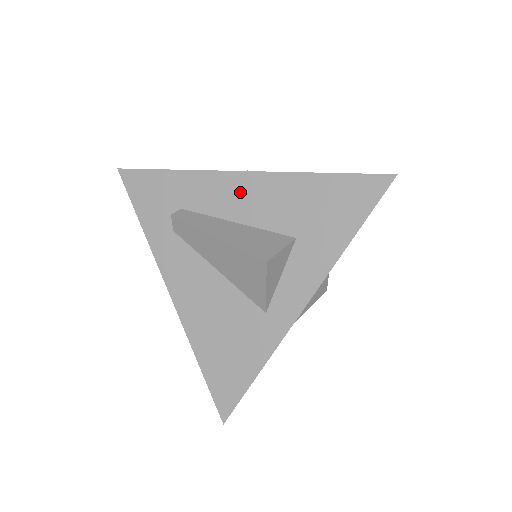
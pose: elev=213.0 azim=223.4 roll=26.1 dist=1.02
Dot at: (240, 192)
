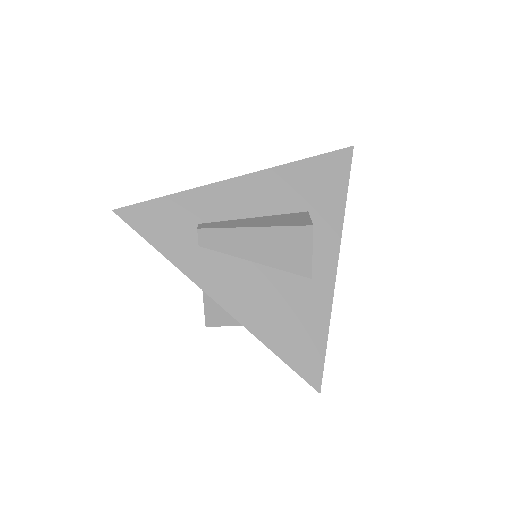
Dot at: (248, 192)
